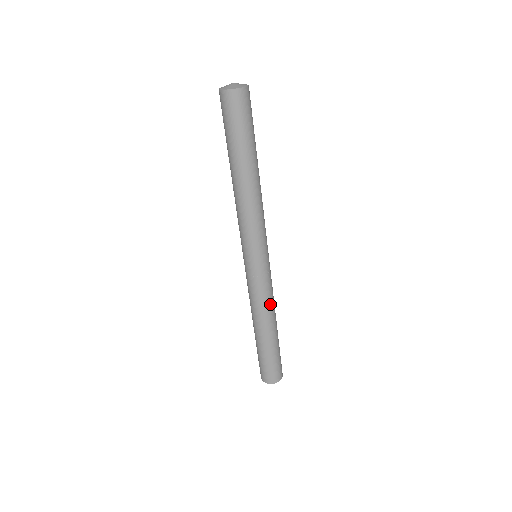
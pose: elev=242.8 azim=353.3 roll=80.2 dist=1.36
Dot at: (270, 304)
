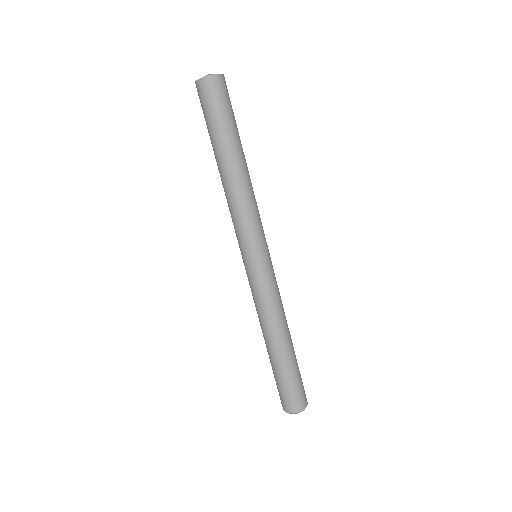
Dot at: (279, 310)
